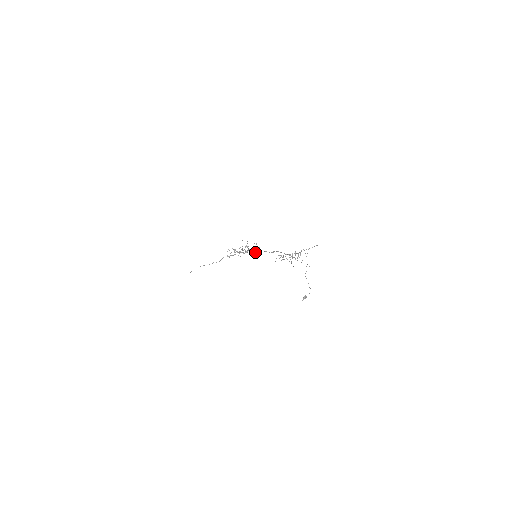
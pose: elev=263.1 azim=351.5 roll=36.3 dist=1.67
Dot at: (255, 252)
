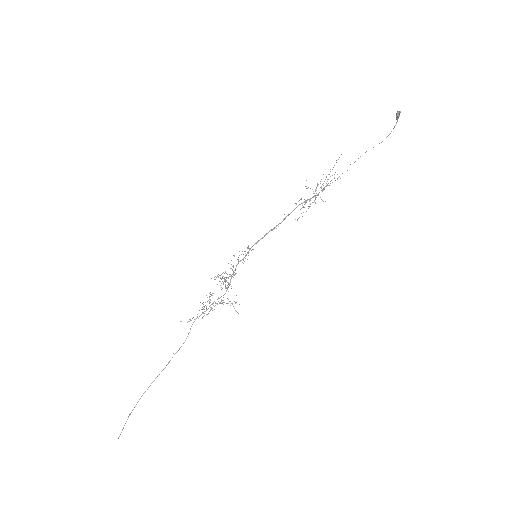
Dot at: occluded
